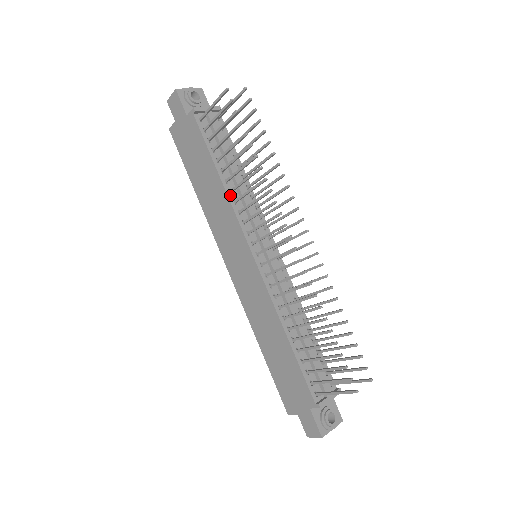
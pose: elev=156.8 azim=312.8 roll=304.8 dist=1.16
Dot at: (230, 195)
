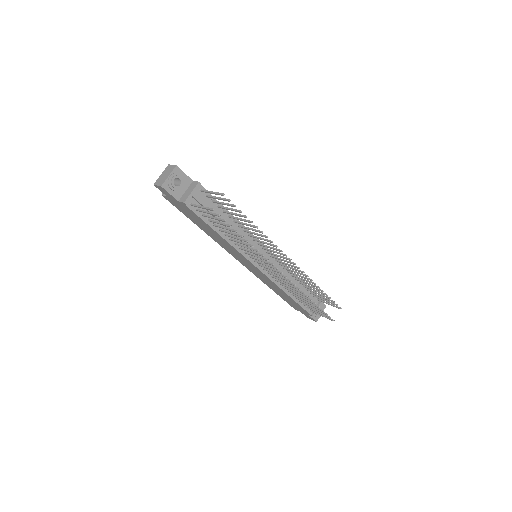
Dot at: (230, 242)
